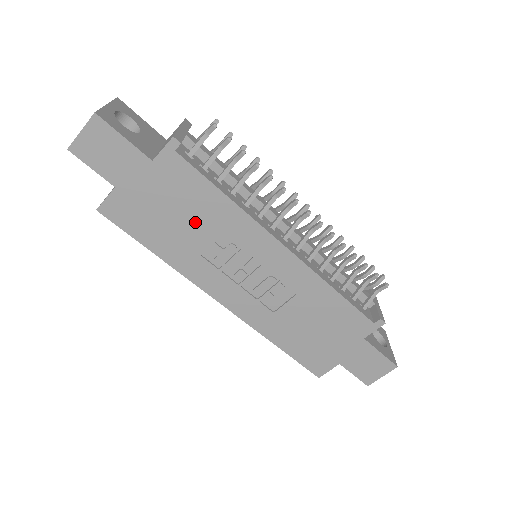
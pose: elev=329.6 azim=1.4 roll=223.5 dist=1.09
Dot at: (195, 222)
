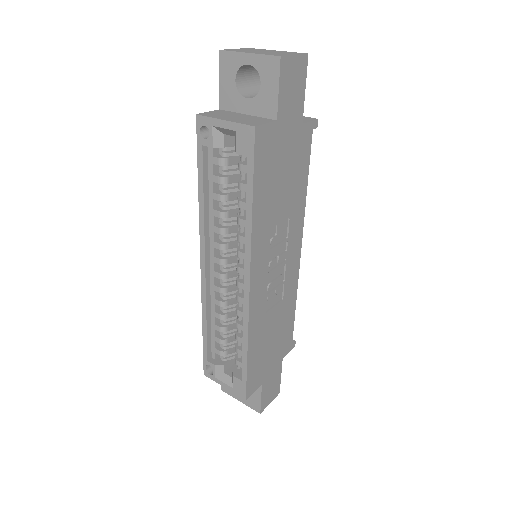
Dot at: (286, 195)
